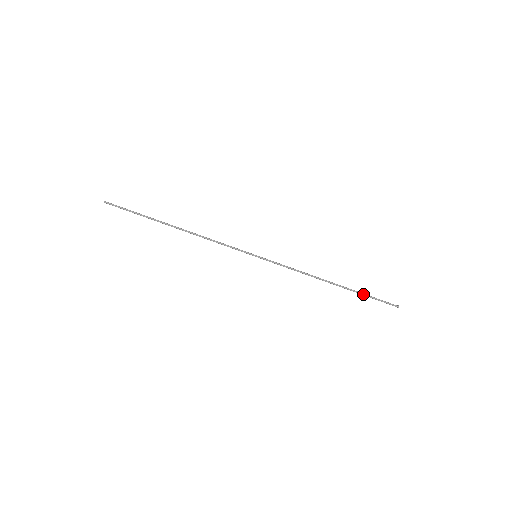
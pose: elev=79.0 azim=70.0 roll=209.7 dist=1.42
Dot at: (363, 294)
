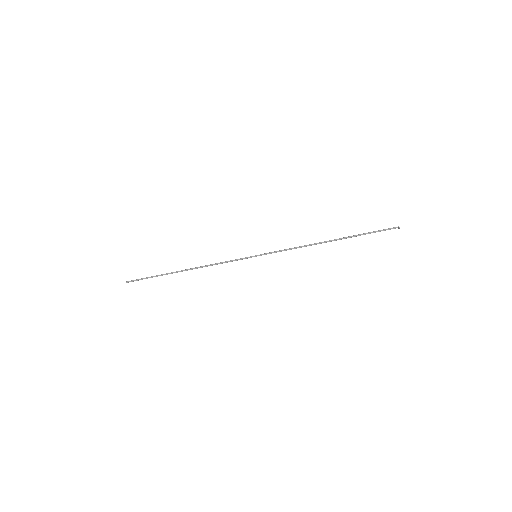
Dot at: (361, 234)
